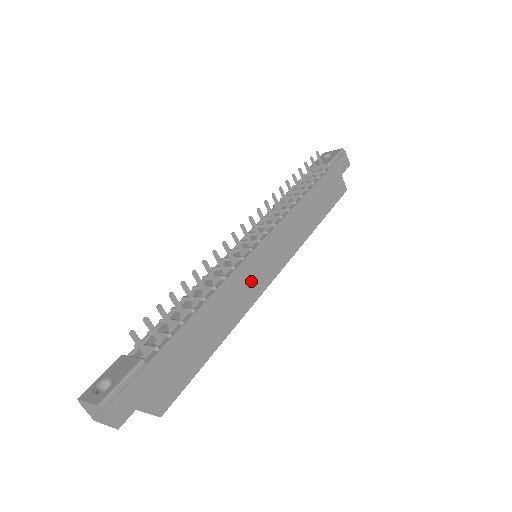
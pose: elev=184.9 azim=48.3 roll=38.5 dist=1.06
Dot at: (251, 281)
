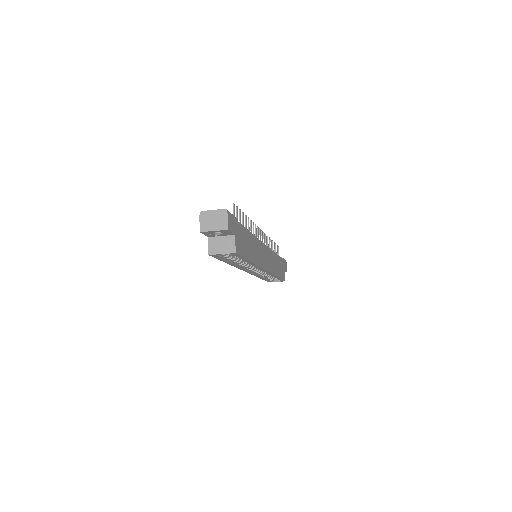
Dot at: (261, 255)
